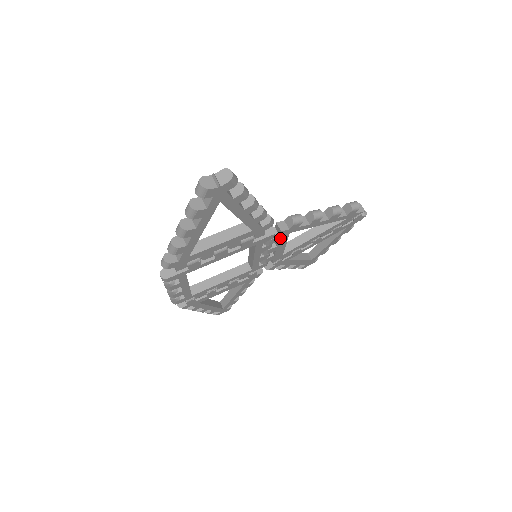
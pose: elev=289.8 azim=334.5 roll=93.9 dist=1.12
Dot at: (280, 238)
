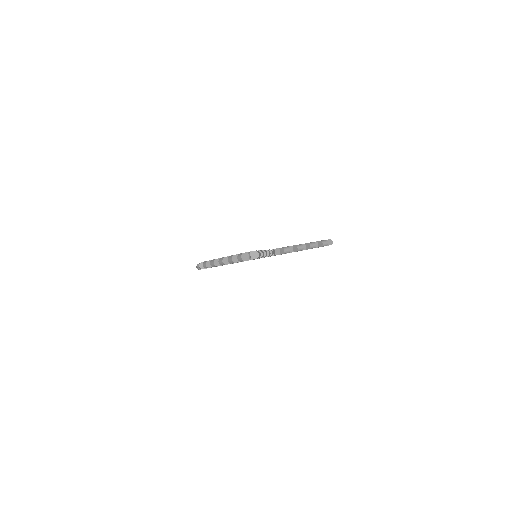
Dot at: occluded
